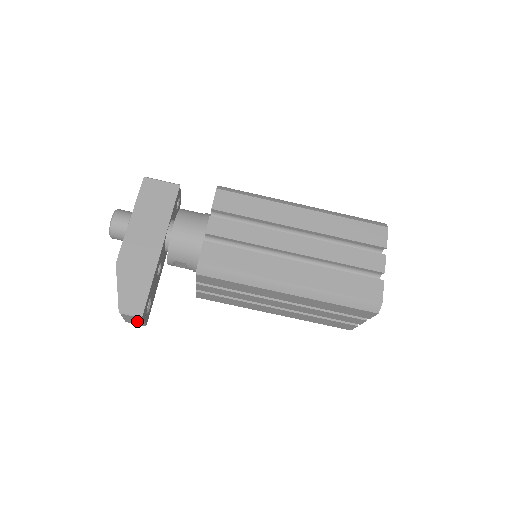
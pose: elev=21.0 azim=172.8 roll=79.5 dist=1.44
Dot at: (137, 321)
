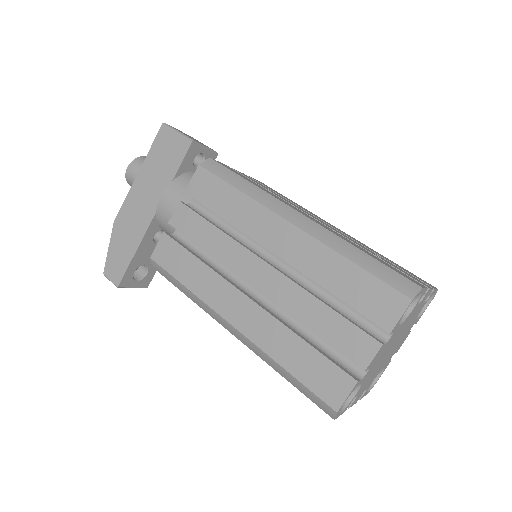
Dot at: occluded
